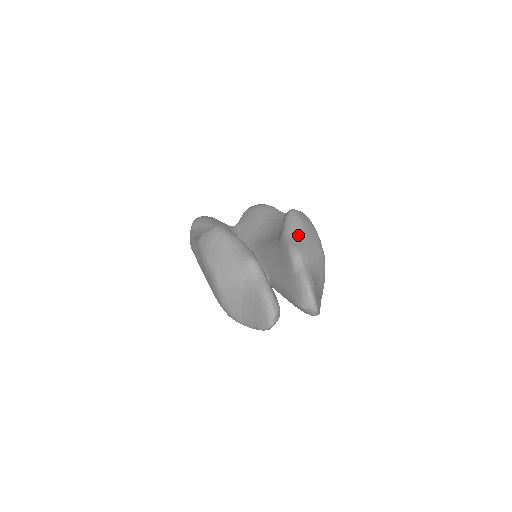
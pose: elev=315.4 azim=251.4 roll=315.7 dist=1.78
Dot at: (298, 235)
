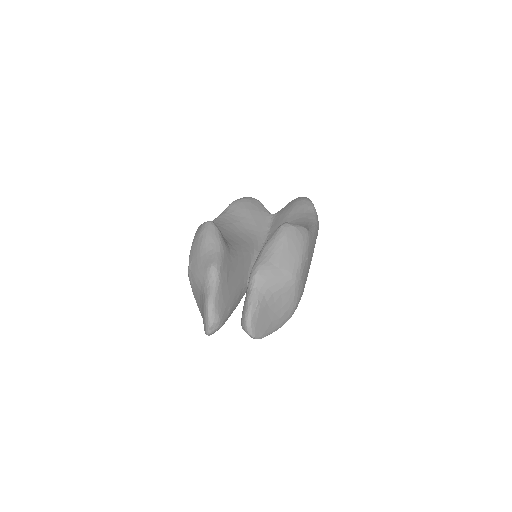
Dot at: (271, 254)
